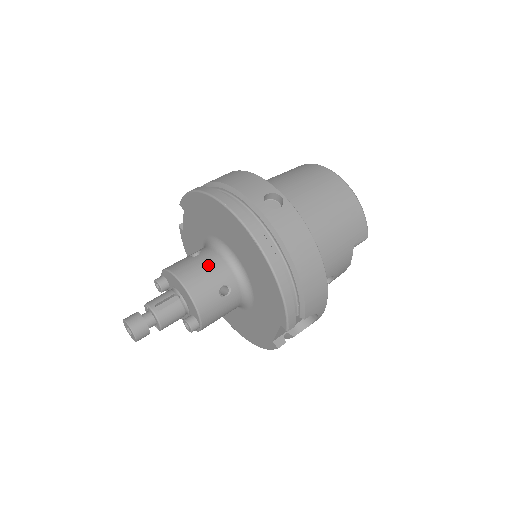
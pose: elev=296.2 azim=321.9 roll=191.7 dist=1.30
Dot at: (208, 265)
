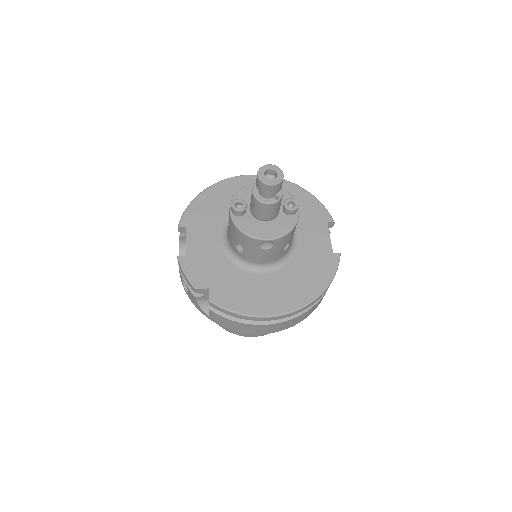
Dot at: occluded
